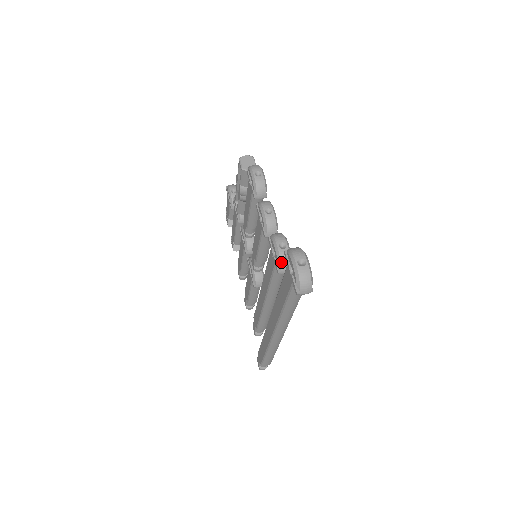
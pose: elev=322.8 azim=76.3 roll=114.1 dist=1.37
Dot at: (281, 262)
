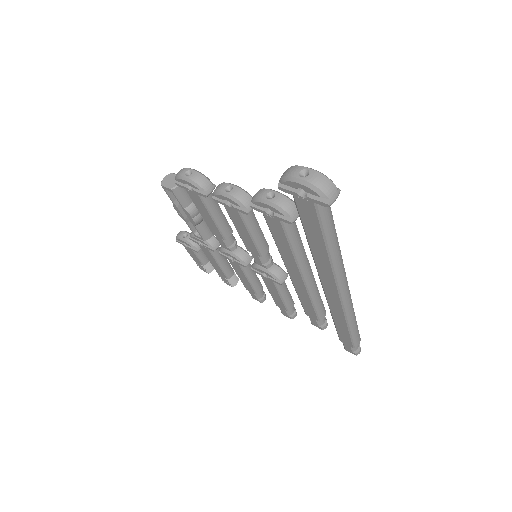
Dot at: (284, 209)
